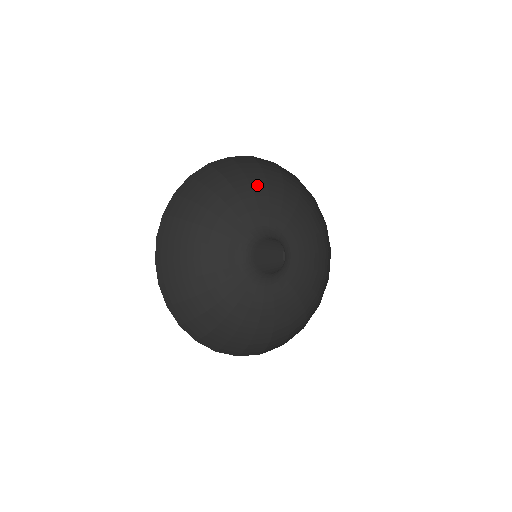
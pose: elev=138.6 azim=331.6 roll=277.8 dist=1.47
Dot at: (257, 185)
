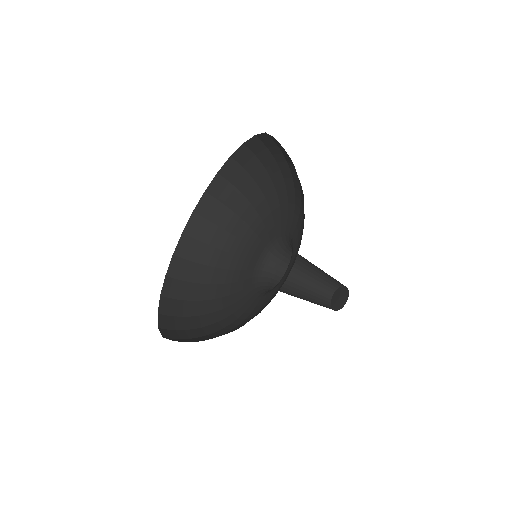
Dot at: (245, 213)
